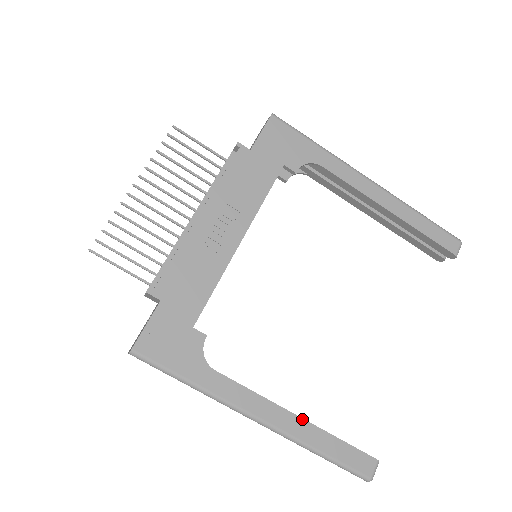
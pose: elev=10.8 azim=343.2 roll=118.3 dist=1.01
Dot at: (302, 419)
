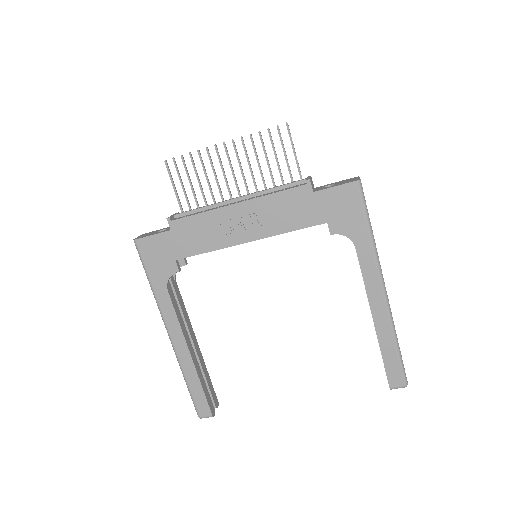
Dot at: (191, 358)
